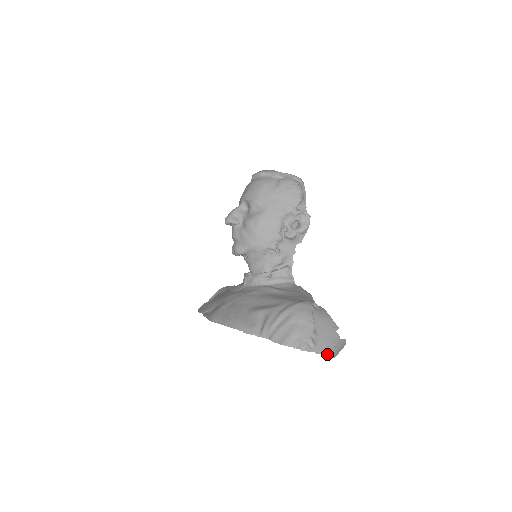
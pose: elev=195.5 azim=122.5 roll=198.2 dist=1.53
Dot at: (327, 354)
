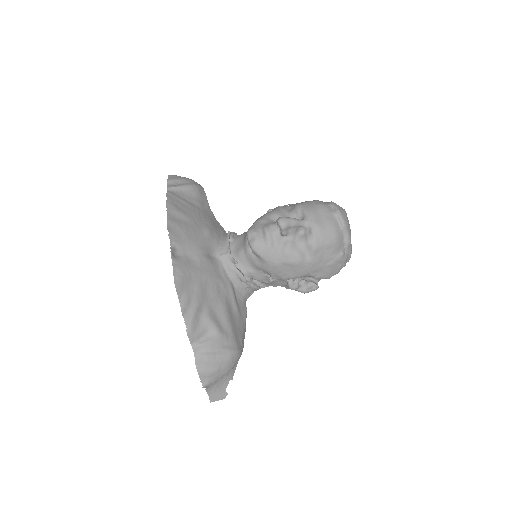
Dot at: (209, 394)
